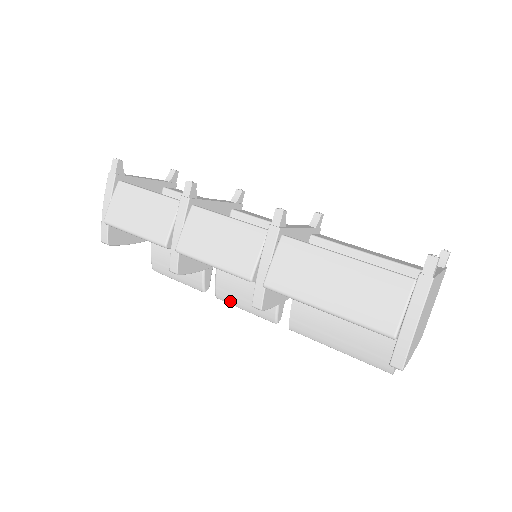
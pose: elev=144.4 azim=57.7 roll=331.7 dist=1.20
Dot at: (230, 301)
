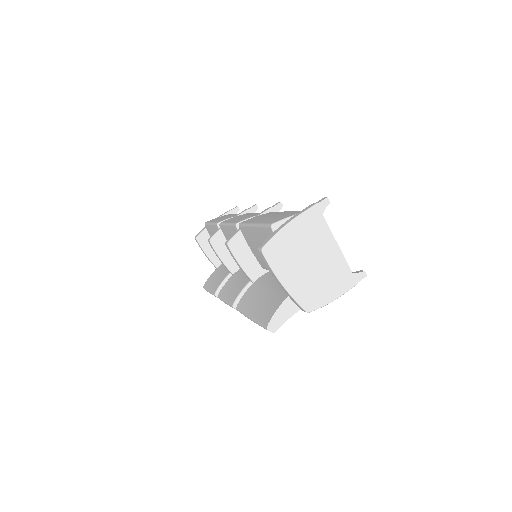
Dot at: (222, 296)
